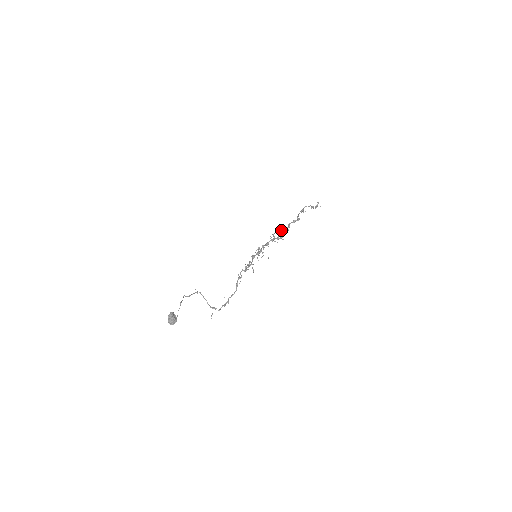
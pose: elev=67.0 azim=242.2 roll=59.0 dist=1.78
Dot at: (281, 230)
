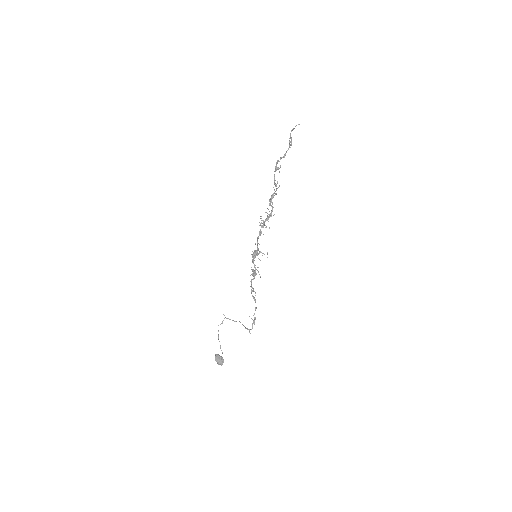
Dot at: (265, 212)
